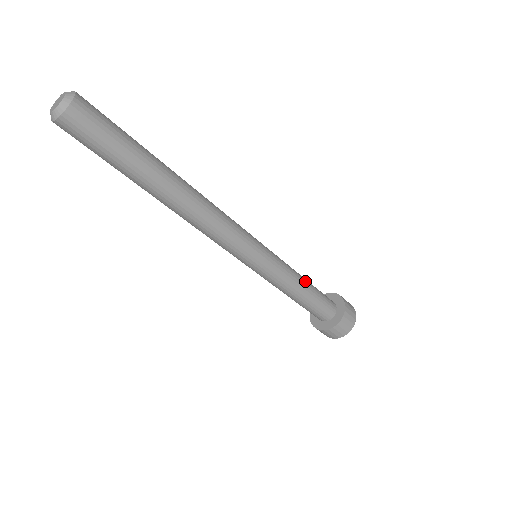
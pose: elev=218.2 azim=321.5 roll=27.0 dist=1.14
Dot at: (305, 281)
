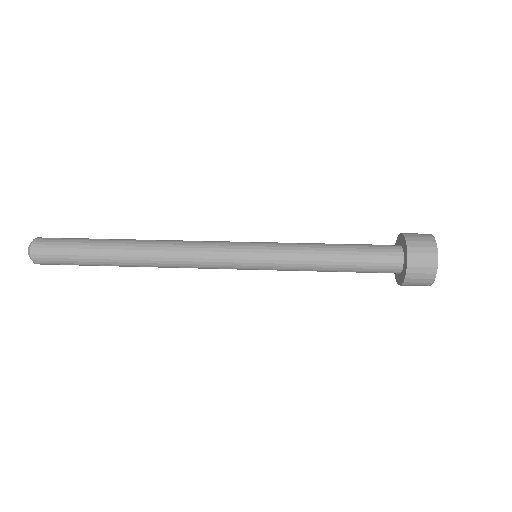
Dot at: (330, 248)
